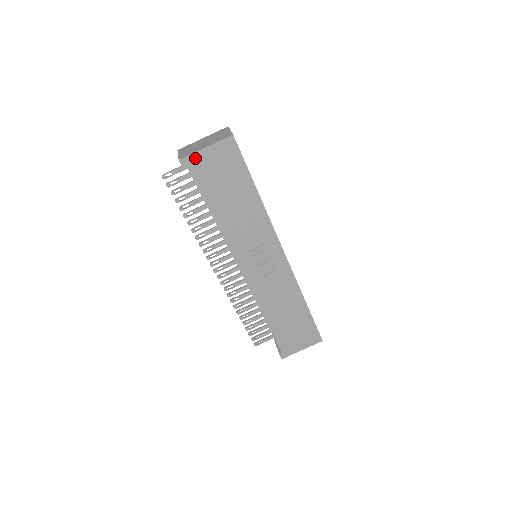
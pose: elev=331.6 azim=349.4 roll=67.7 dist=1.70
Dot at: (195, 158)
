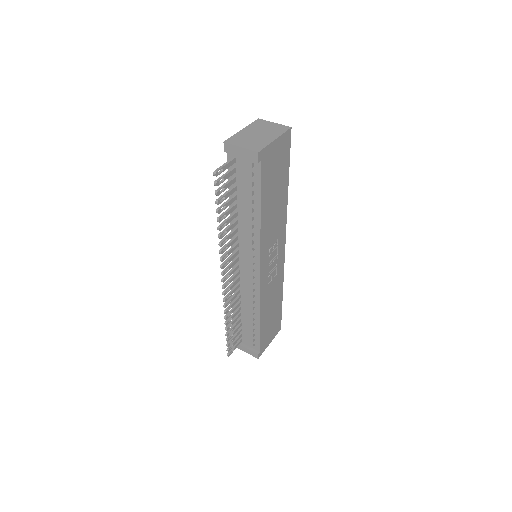
Dot at: (267, 151)
